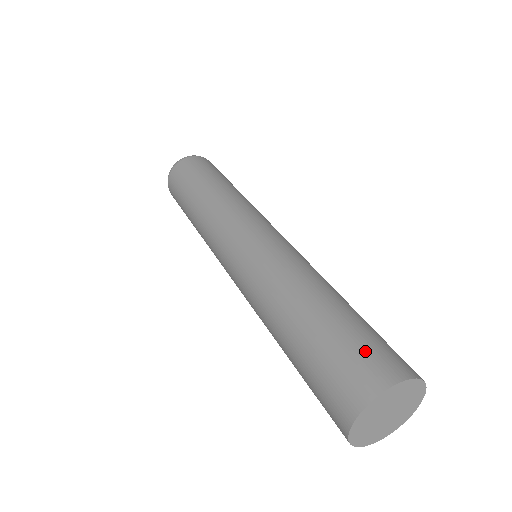
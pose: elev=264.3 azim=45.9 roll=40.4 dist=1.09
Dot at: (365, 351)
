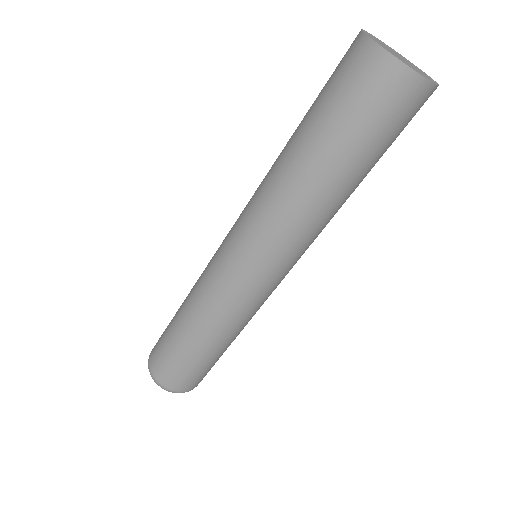
Dot at: (335, 69)
